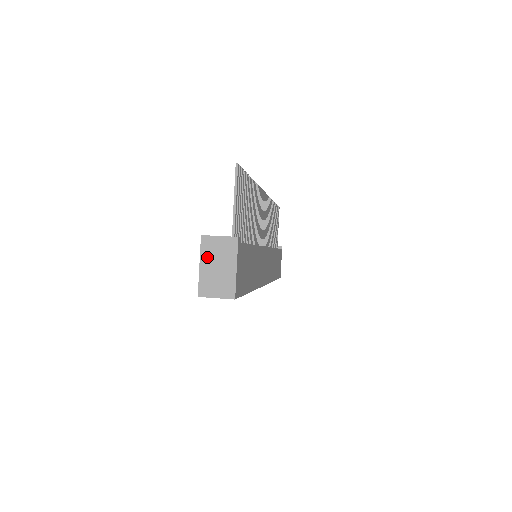
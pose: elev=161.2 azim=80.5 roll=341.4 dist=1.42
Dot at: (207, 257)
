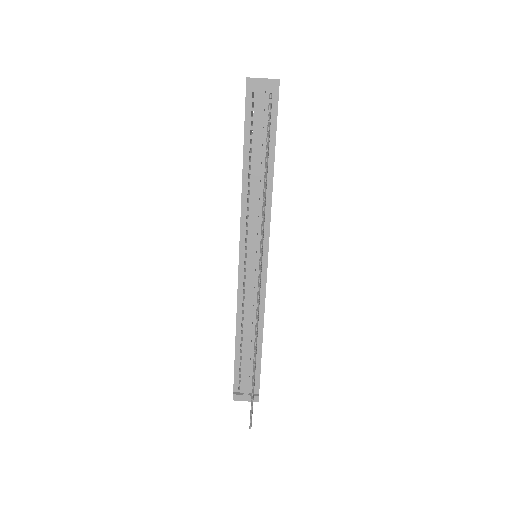
Dot at: occluded
